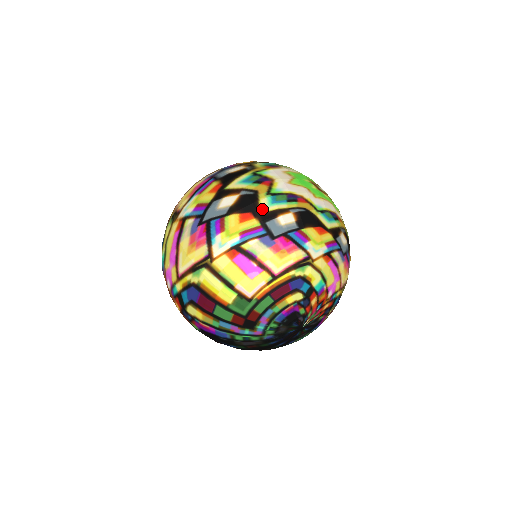
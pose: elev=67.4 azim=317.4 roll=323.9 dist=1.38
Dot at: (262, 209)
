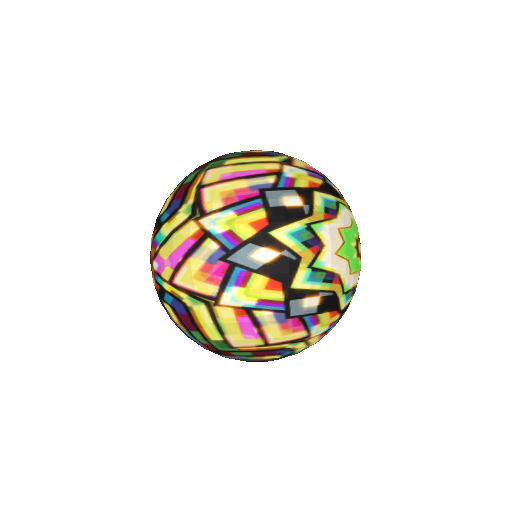
Dot at: (295, 284)
